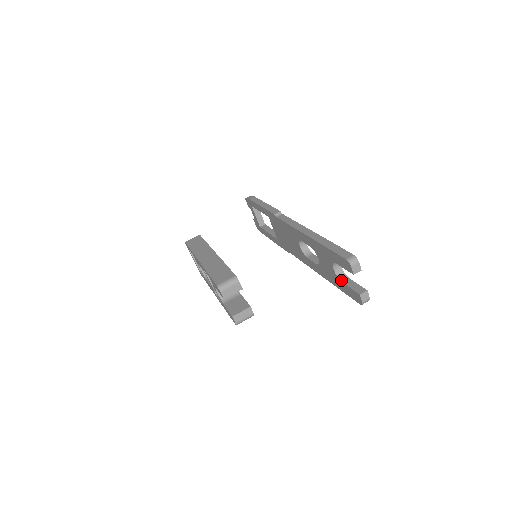
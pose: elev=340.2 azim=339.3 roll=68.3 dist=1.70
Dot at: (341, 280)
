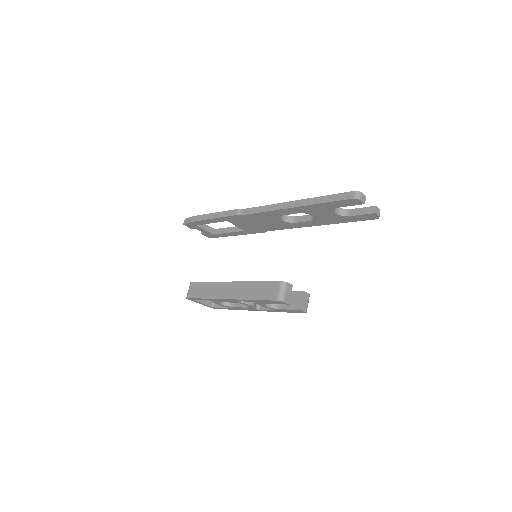
Dot at: (347, 216)
